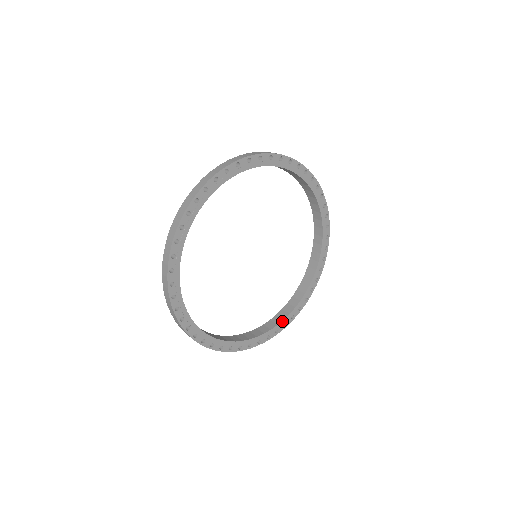
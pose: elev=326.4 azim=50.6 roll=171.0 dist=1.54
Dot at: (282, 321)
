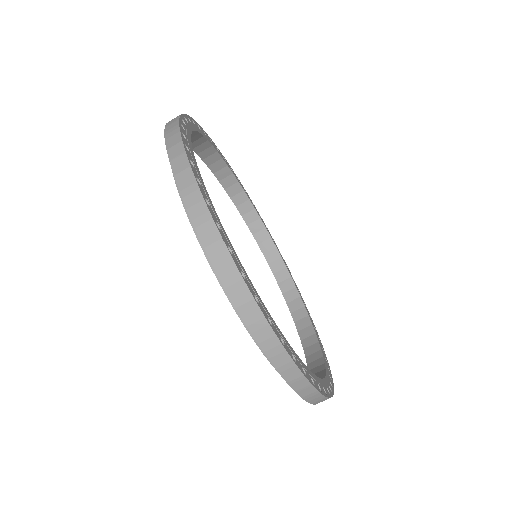
Dot at: (325, 375)
